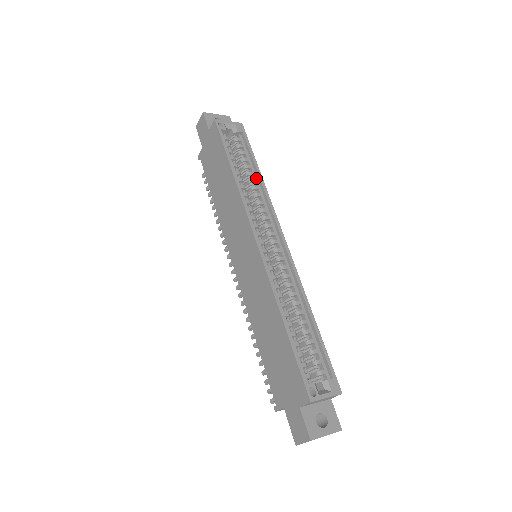
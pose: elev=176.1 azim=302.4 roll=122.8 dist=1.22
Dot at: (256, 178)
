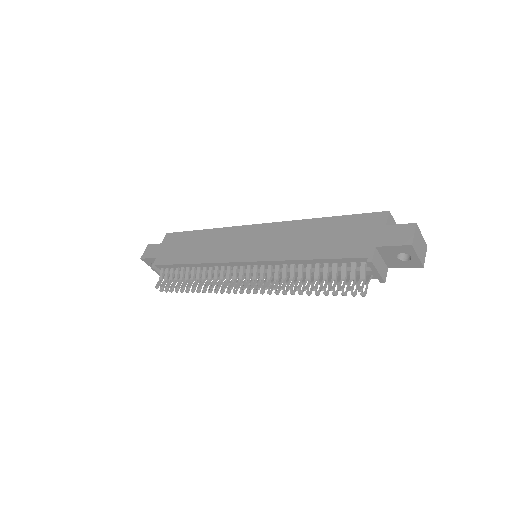
Dot at: occluded
